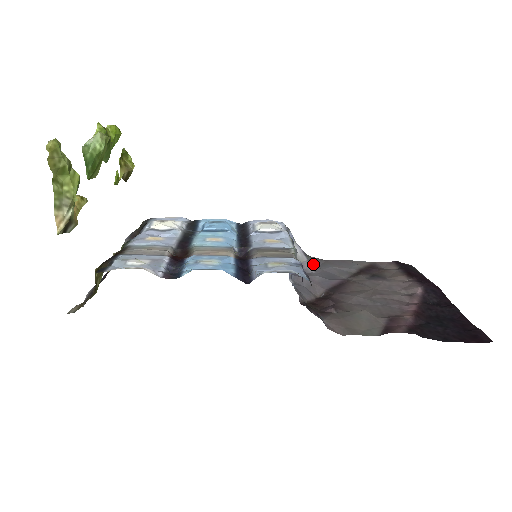
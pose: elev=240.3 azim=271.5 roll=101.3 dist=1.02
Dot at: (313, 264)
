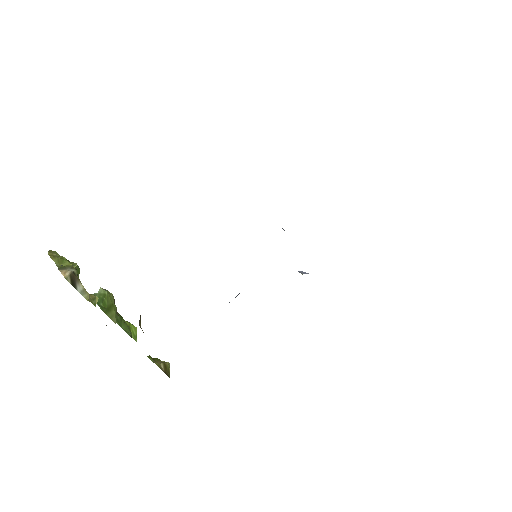
Dot at: occluded
